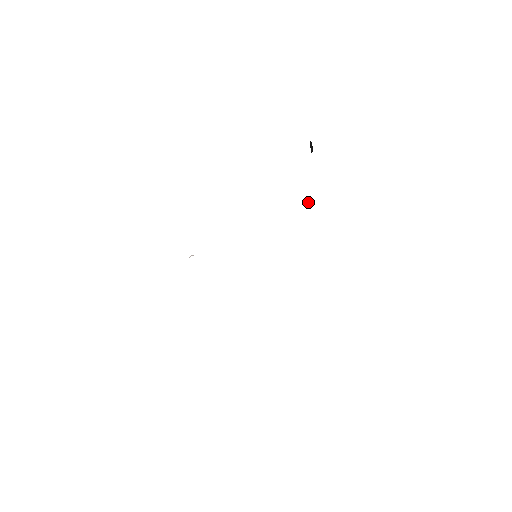
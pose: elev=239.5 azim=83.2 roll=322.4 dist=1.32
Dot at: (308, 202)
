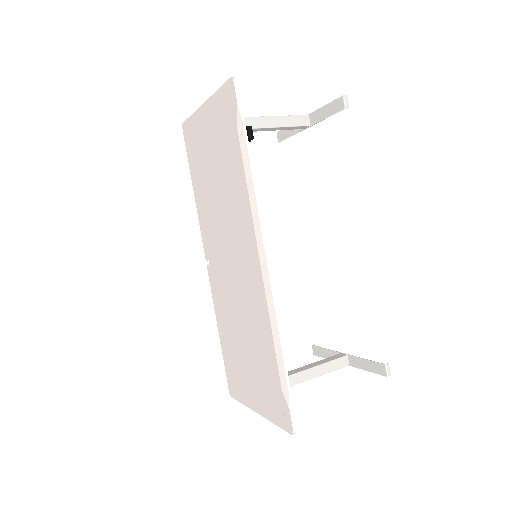
Dot at: (250, 207)
